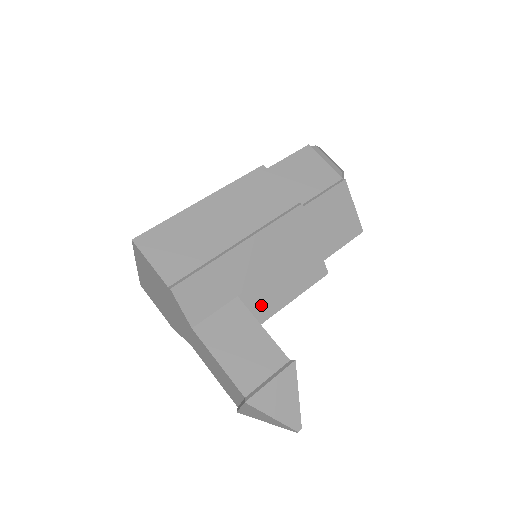
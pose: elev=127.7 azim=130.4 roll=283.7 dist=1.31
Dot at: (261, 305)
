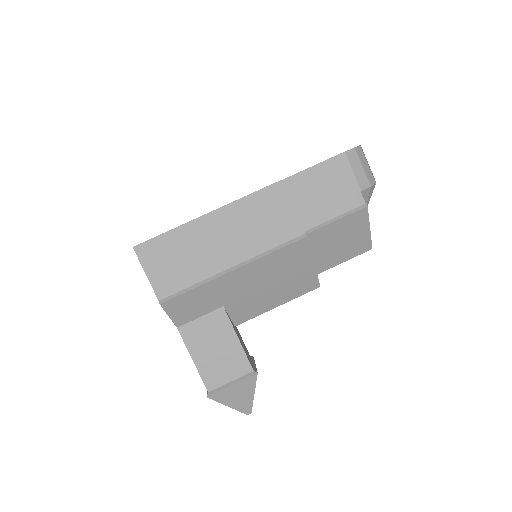
Dot at: (245, 311)
